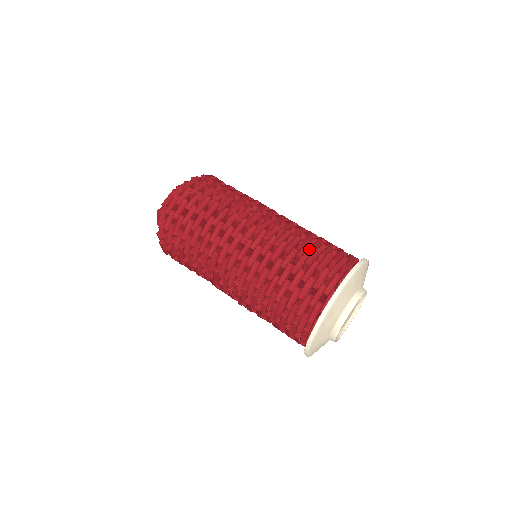
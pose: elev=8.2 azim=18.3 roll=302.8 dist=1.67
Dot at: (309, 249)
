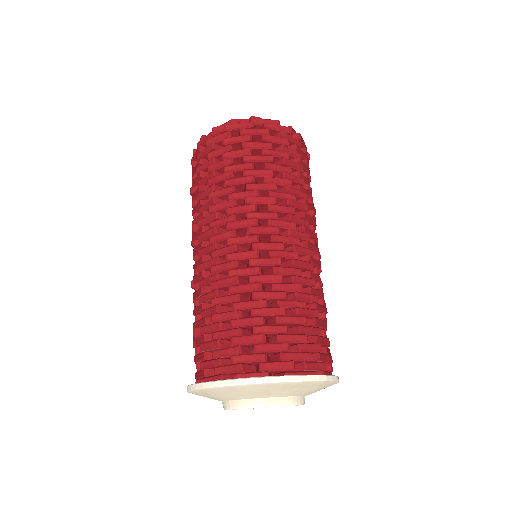
Dot at: (251, 310)
